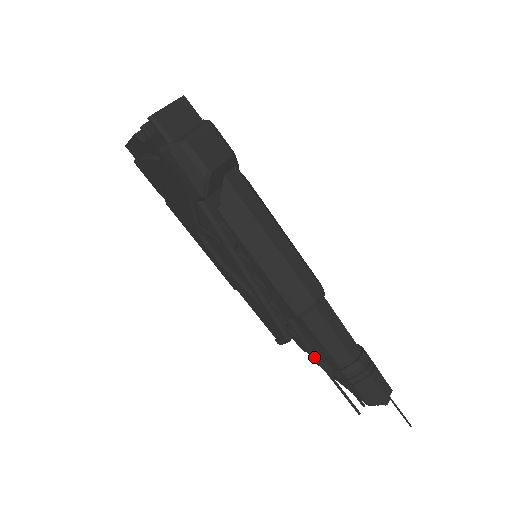
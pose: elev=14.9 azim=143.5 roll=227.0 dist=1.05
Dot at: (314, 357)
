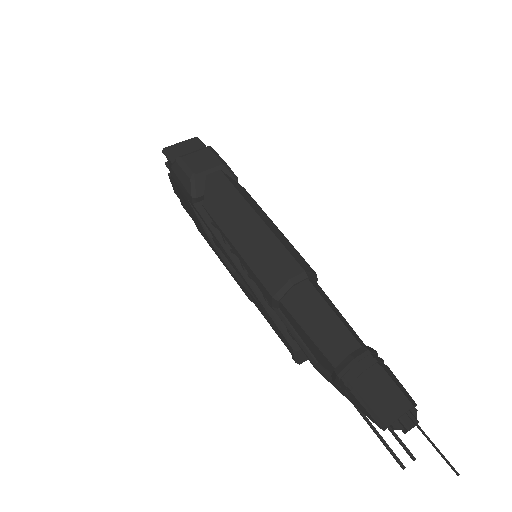
Dot at: (312, 361)
